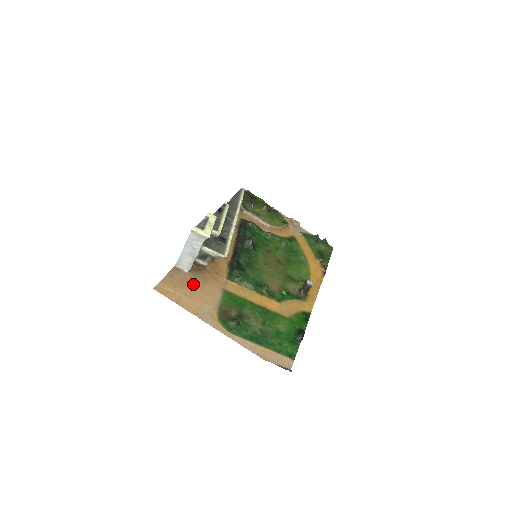
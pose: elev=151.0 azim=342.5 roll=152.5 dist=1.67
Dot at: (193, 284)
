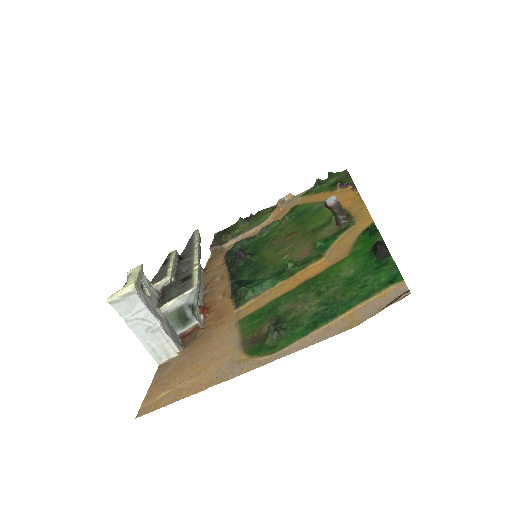
Dot at: (192, 358)
